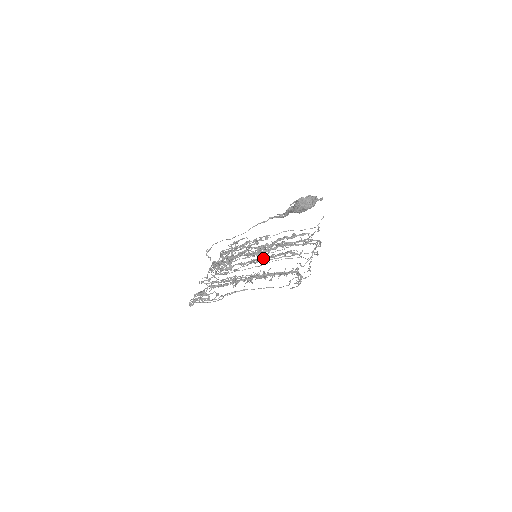
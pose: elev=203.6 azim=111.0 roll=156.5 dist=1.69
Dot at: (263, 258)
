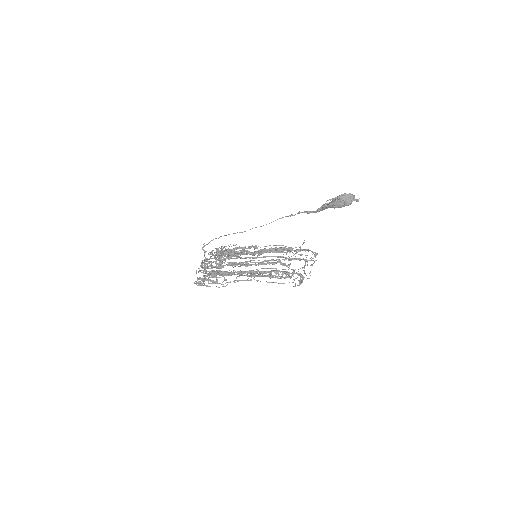
Dot at: occluded
